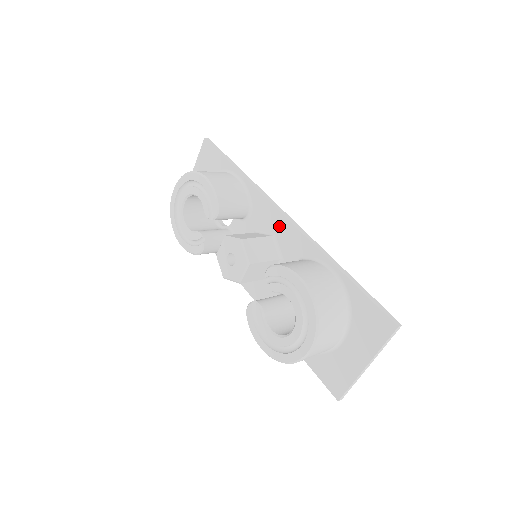
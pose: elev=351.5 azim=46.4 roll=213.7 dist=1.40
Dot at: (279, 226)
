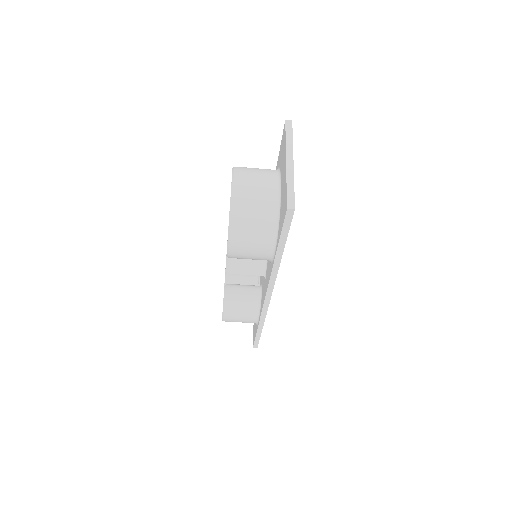
Dot at: occluded
